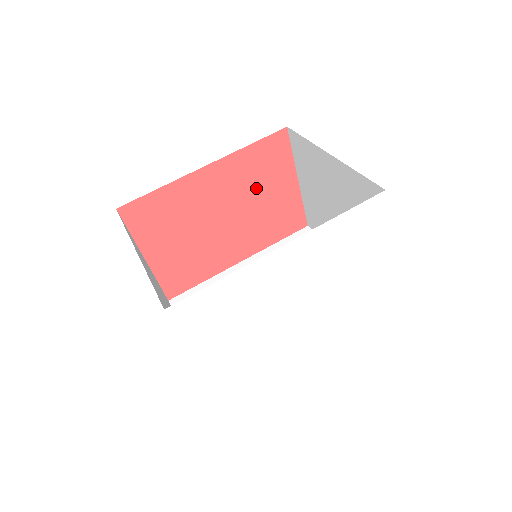
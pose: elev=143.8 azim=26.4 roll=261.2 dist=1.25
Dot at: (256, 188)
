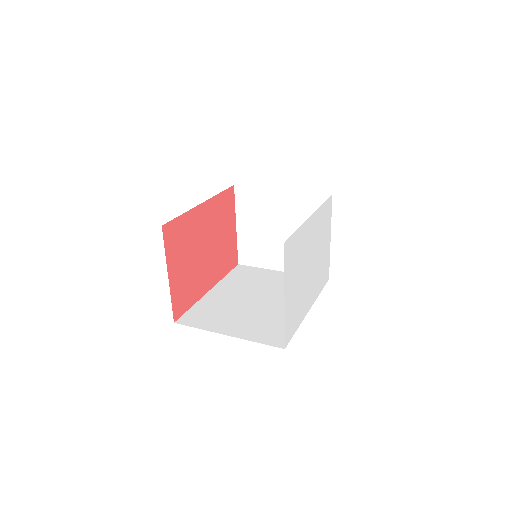
Dot at: (220, 227)
